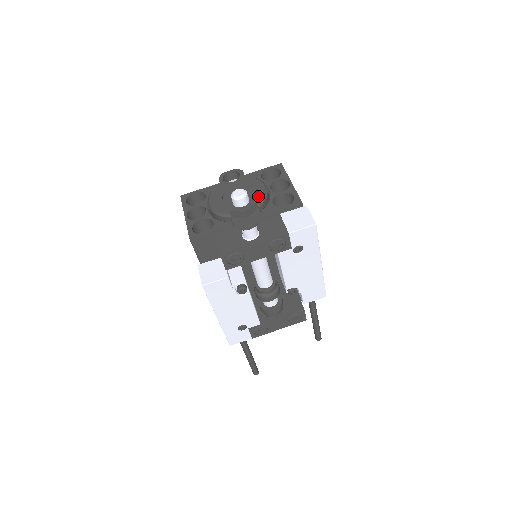
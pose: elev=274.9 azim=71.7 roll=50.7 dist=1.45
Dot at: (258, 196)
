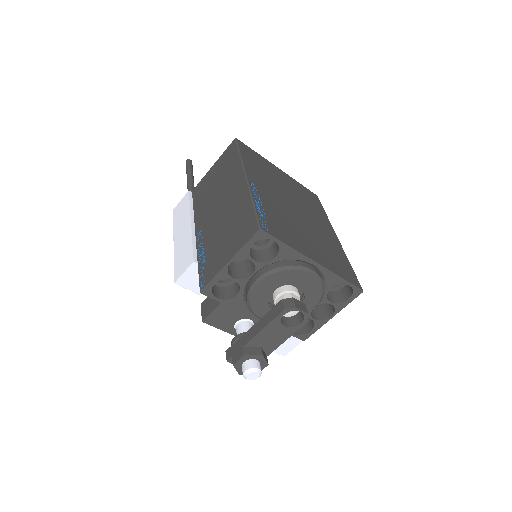
Dot at: occluded
